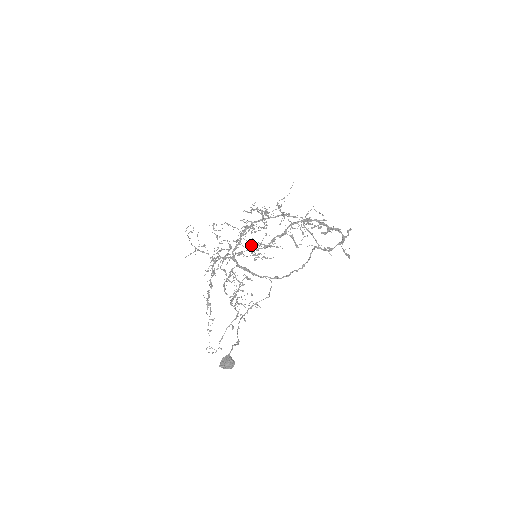
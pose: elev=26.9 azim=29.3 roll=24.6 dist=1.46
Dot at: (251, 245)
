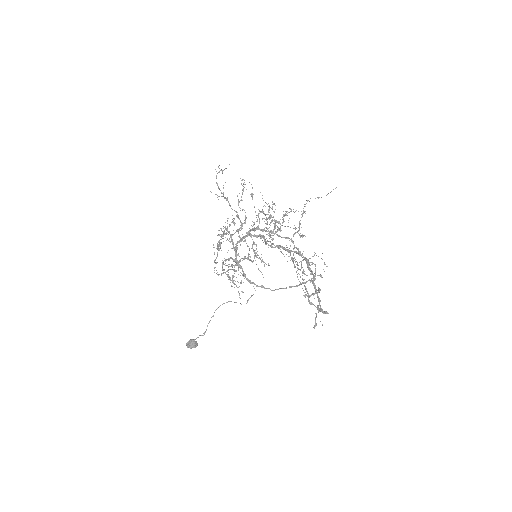
Dot at: occluded
